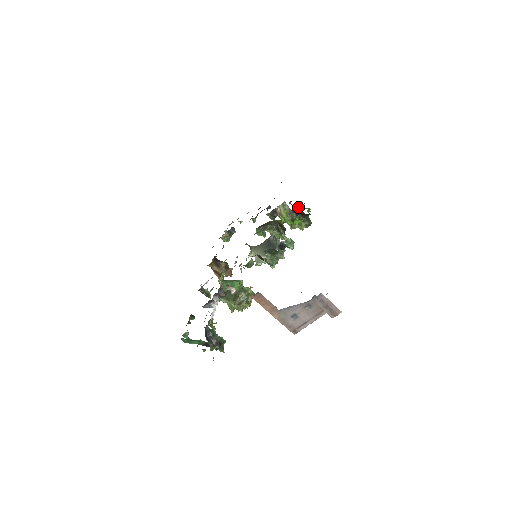
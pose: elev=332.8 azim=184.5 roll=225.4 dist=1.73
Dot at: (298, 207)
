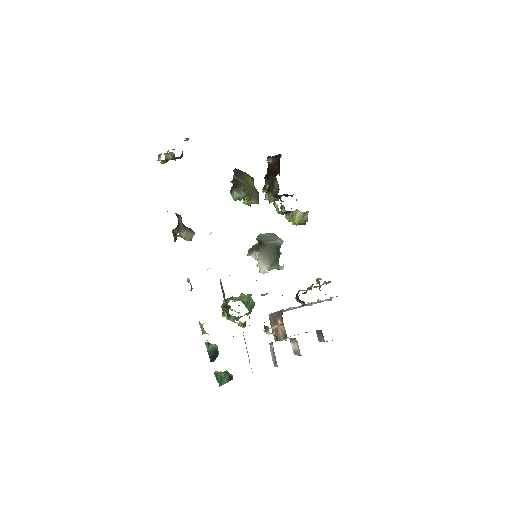
Dot at: occluded
